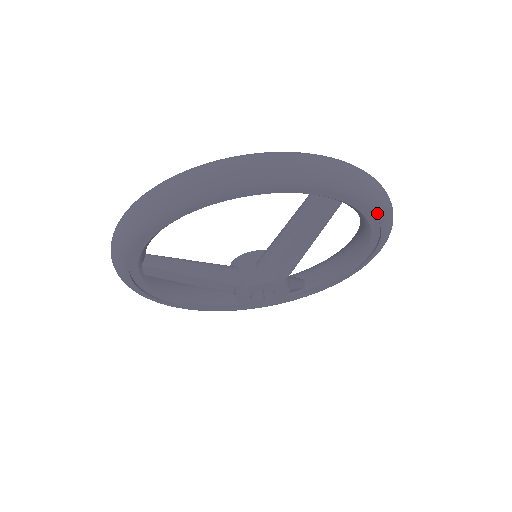
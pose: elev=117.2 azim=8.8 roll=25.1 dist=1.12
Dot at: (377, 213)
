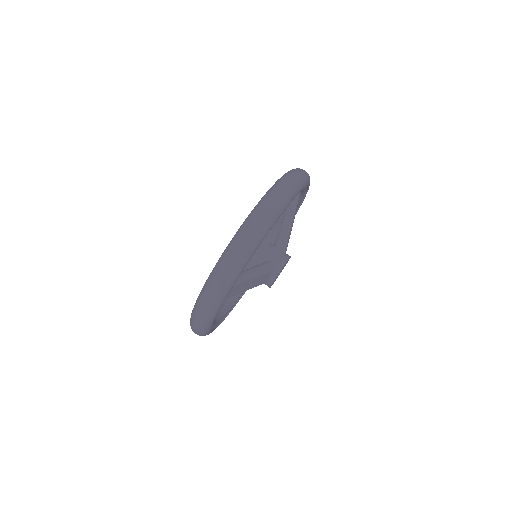
Dot at: occluded
